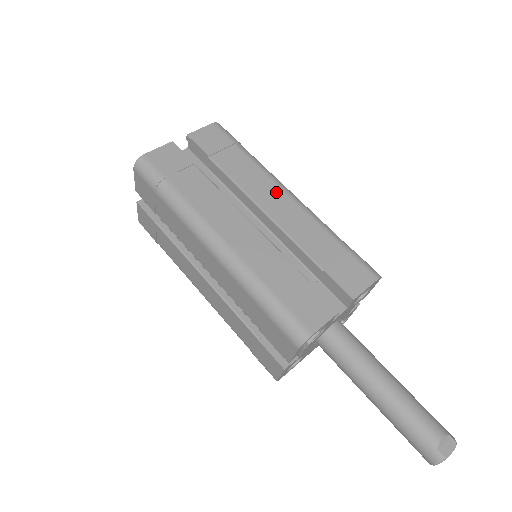
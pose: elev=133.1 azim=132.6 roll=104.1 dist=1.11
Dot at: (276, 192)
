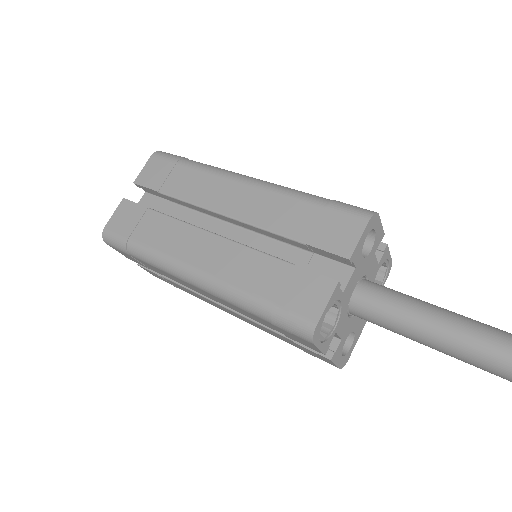
Dot at: (231, 187)
